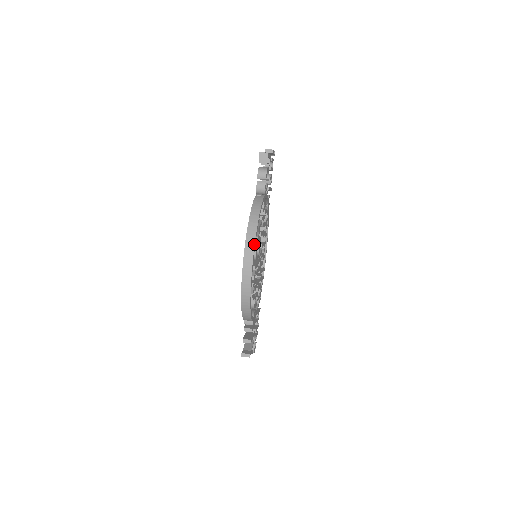
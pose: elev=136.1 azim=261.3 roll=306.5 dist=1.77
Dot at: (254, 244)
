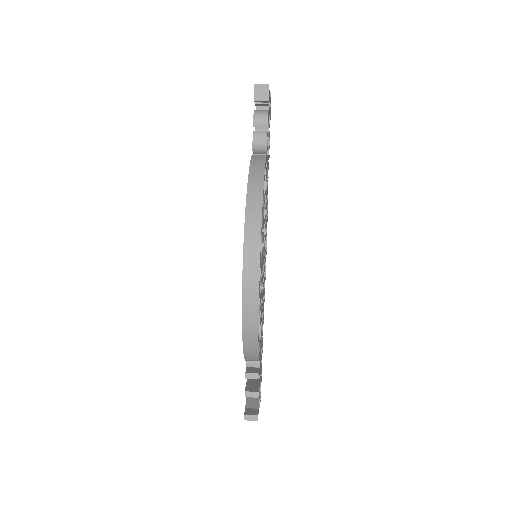
Dot at: (260, 228)
